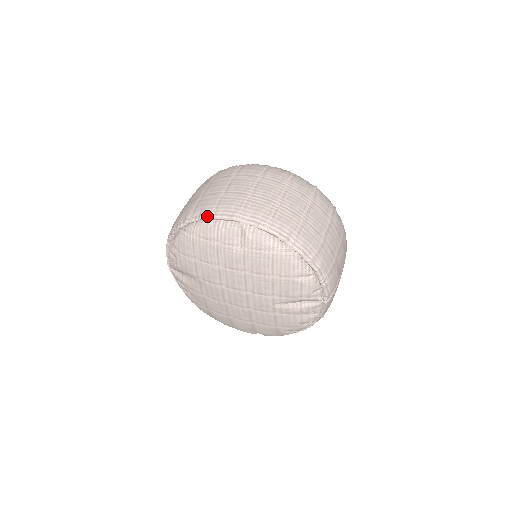
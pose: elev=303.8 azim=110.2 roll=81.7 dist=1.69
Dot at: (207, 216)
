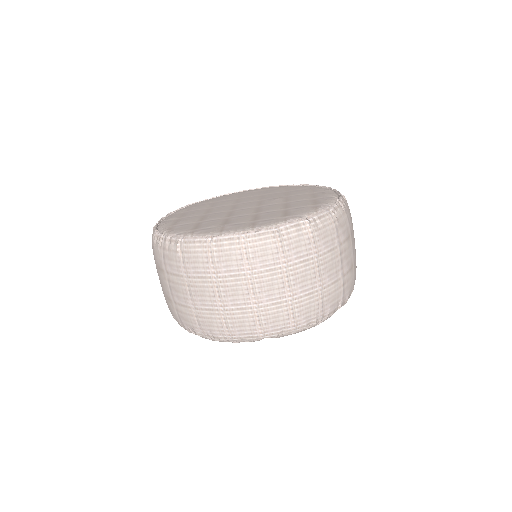
Dot at: (224, 339)
